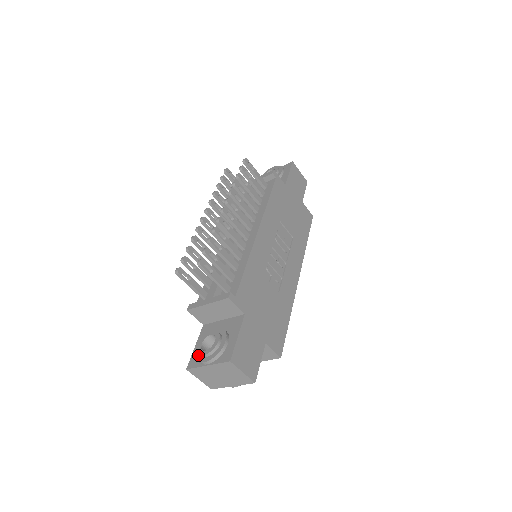
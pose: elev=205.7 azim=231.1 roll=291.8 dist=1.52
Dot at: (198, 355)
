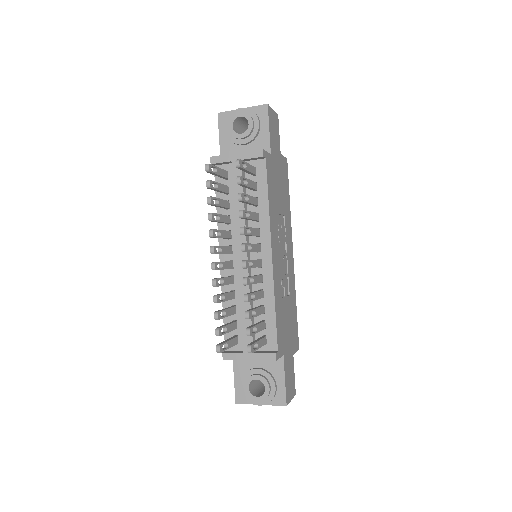
Dot at: (248, 396)
